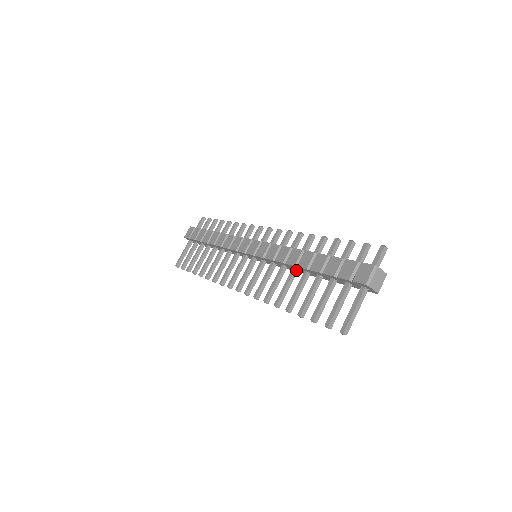
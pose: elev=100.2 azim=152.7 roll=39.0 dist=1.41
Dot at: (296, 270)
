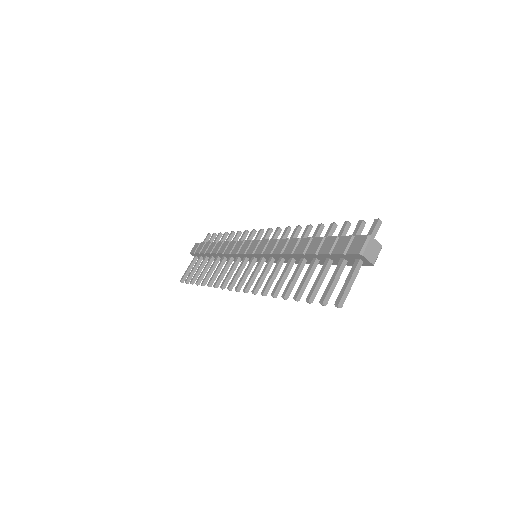
Dot at: (293, 259)
